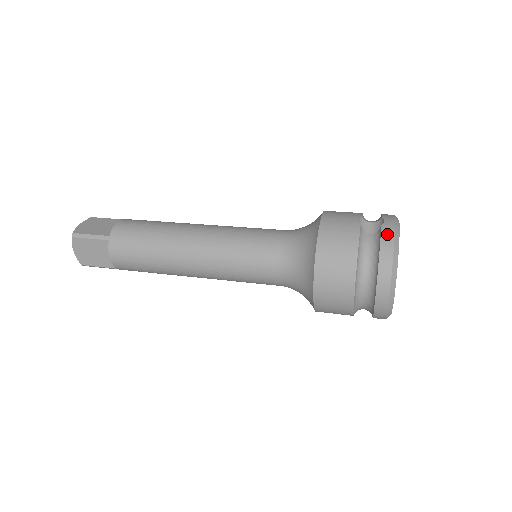
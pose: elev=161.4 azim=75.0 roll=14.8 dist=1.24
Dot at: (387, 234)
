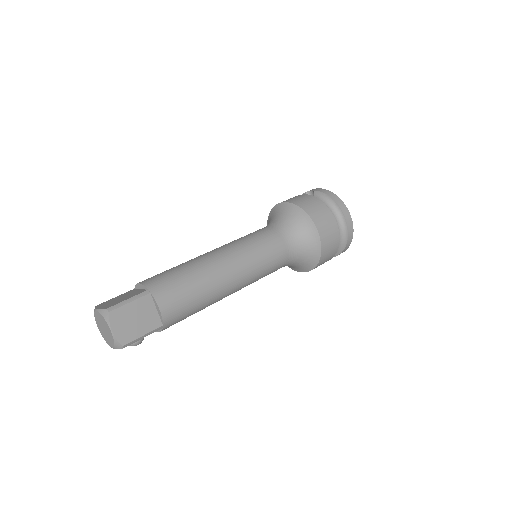
Dot at: (322, 190)
